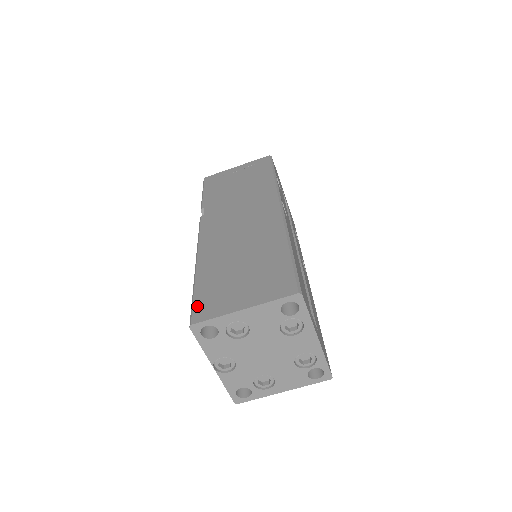
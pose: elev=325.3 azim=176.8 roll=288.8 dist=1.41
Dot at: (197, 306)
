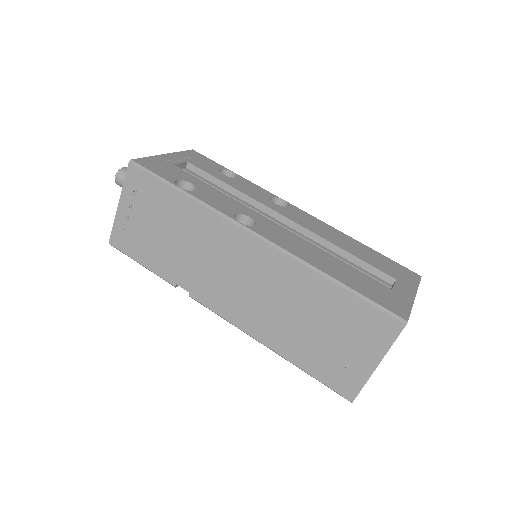
Dot at: (334, 386)
